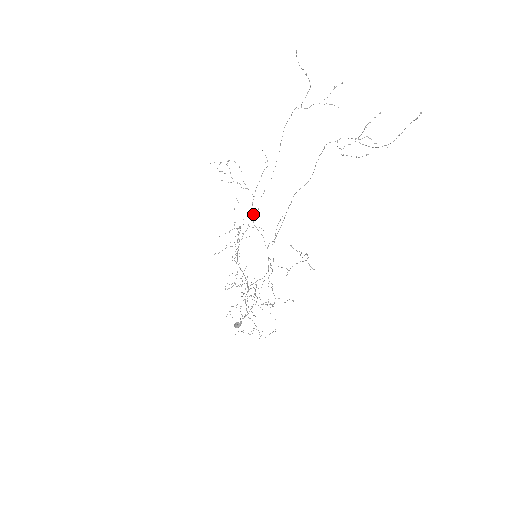
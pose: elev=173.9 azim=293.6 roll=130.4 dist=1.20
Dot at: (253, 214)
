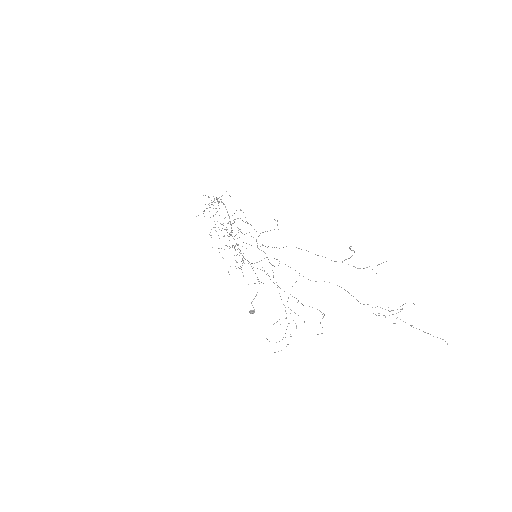
Dot at: occluded
